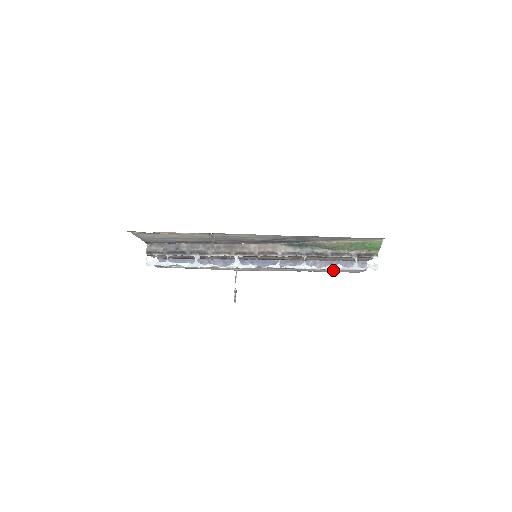
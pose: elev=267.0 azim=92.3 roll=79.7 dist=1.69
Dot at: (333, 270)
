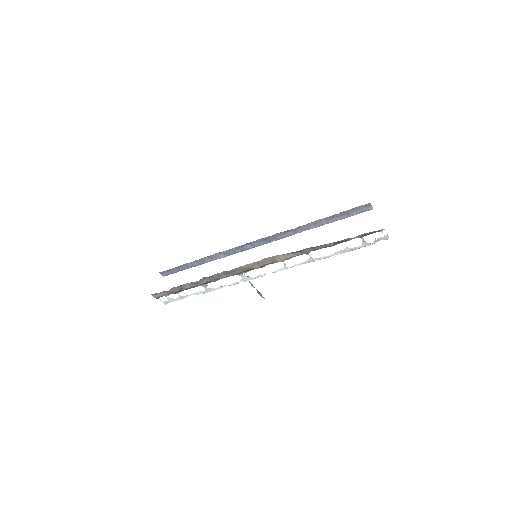
Dot at: occluded
